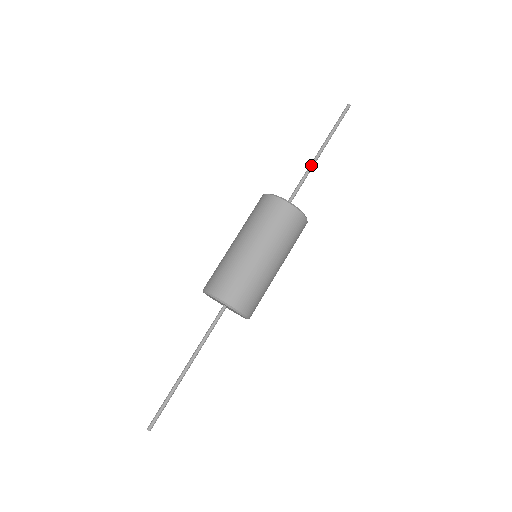
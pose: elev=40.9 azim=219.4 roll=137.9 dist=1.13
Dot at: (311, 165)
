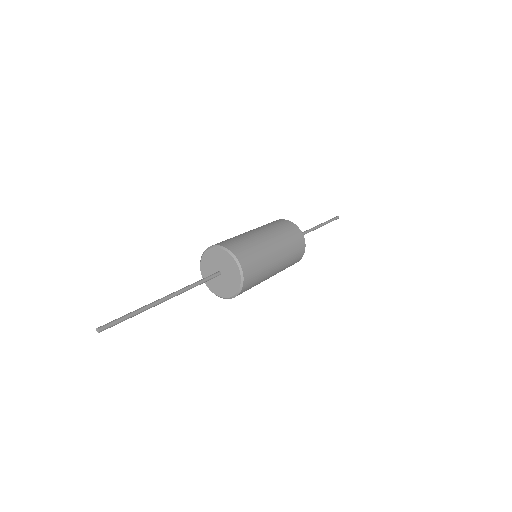
Dot at: (309, 229)
